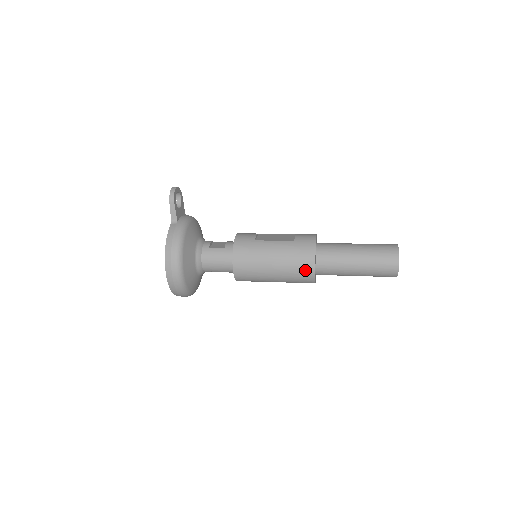
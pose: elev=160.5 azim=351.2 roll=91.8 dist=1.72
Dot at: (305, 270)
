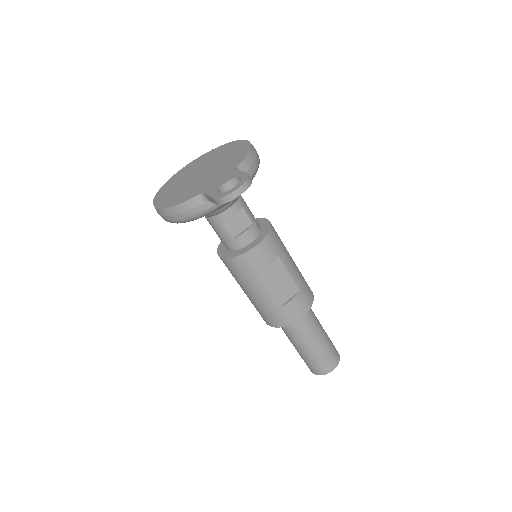
Dot at: occluded
